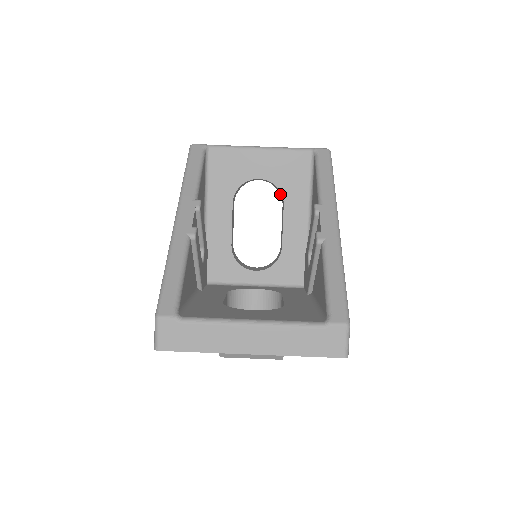
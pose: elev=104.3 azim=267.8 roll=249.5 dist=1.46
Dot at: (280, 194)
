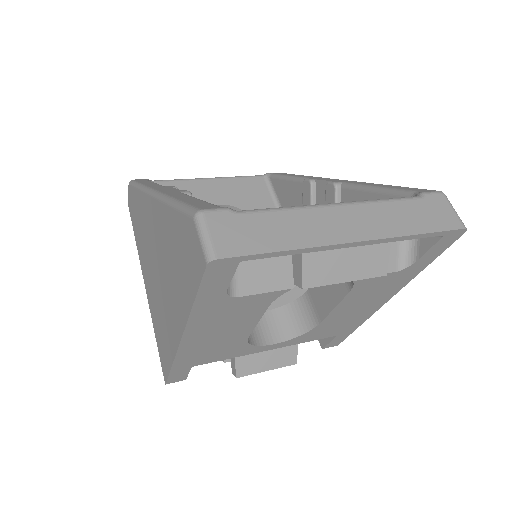
Dot at: occluded
